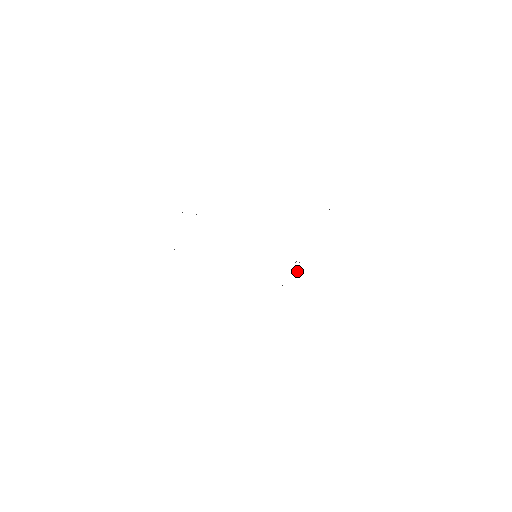
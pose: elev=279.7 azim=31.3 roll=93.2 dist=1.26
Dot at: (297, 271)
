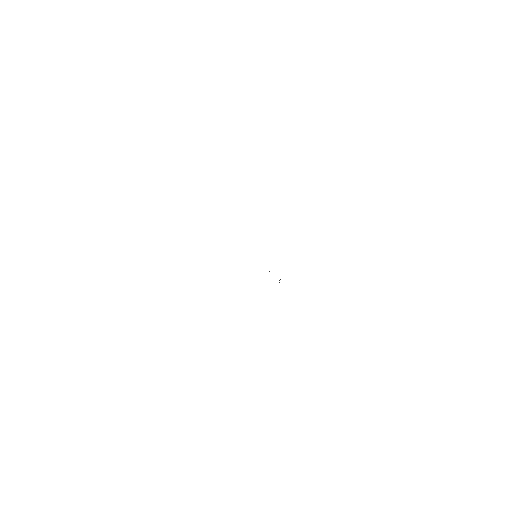
Dot at: occluded
